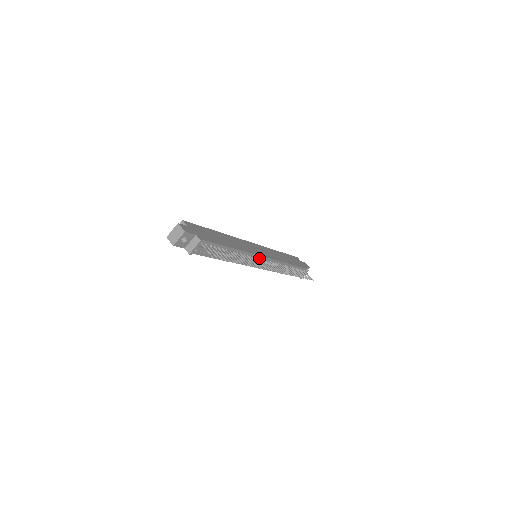
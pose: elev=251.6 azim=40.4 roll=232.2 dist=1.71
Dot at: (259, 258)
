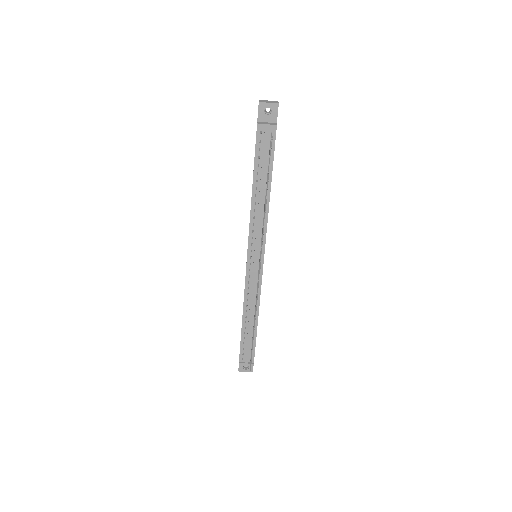
Dot at: occluded
